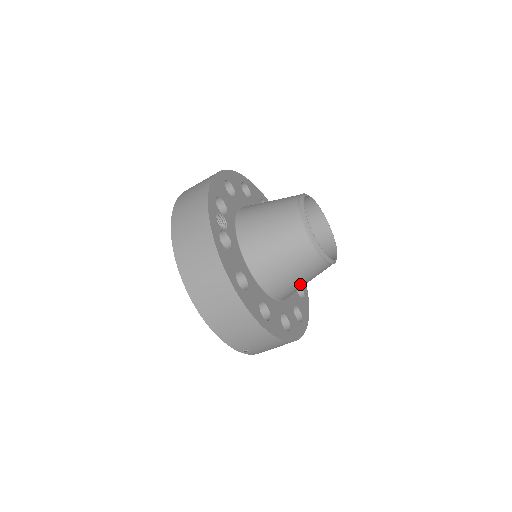
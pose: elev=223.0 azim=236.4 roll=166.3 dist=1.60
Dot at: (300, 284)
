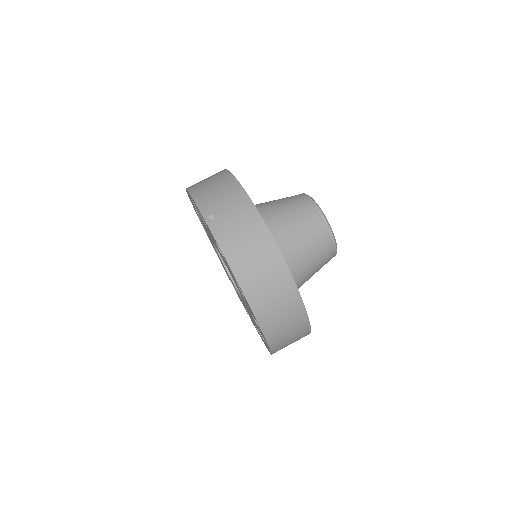
Dot at: (289, 225)
